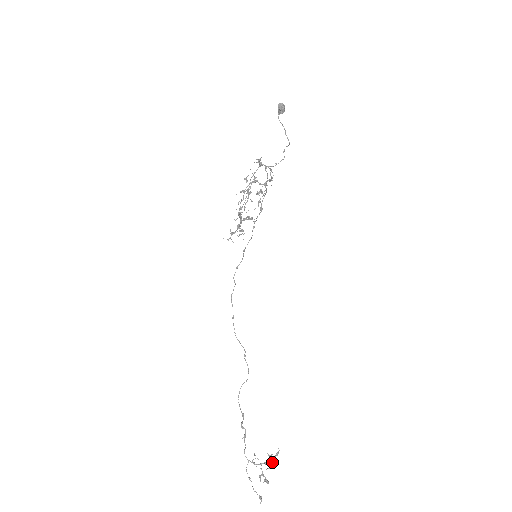
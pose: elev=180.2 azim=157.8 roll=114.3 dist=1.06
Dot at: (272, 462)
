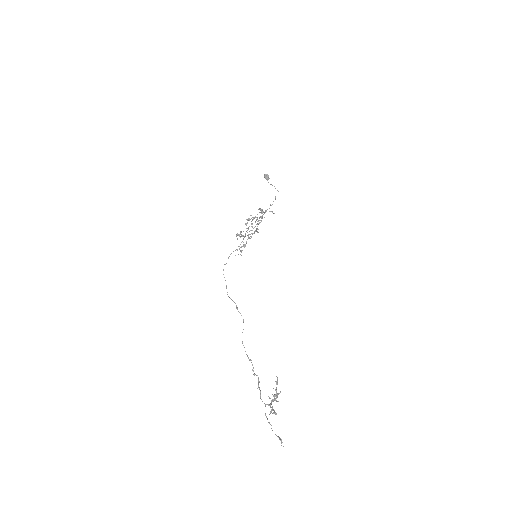
Dot at: (277, 394)
